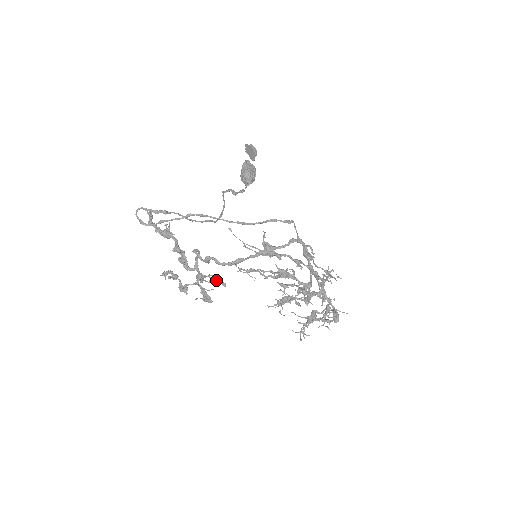
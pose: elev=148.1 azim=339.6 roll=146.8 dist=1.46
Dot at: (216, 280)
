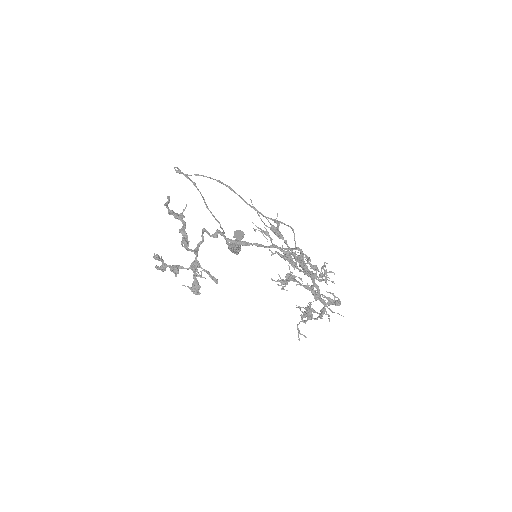
Dot at: occluded
